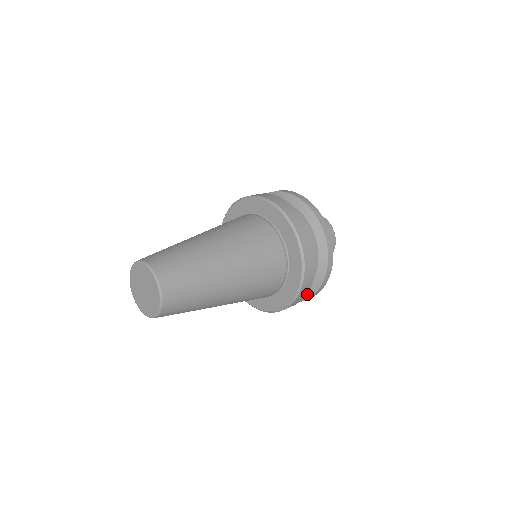
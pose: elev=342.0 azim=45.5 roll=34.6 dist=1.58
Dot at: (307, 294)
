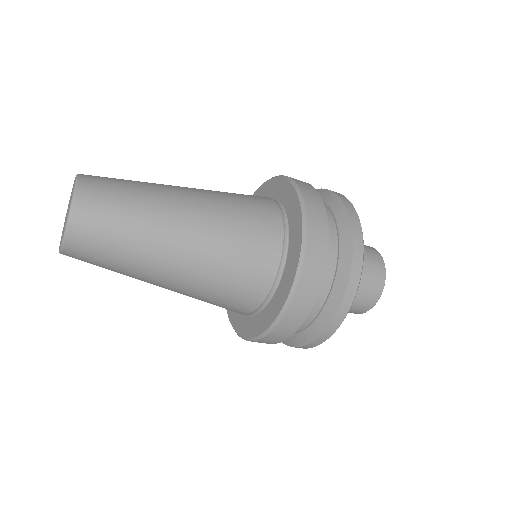
Dot at: (343, 269)
